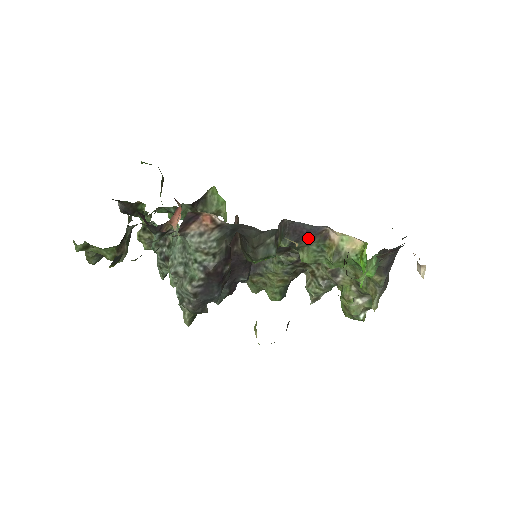
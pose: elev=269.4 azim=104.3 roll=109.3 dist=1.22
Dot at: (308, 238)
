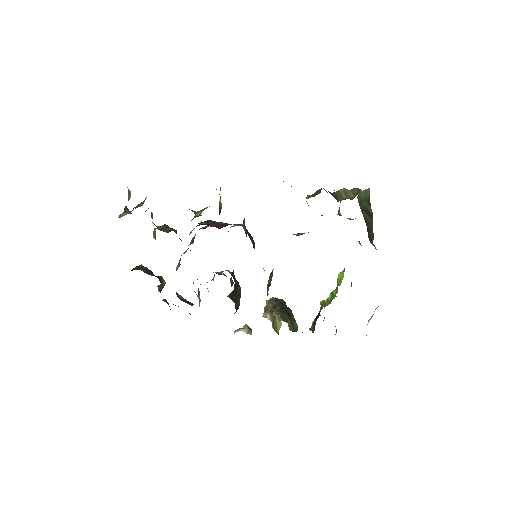
Dot at: occluded
